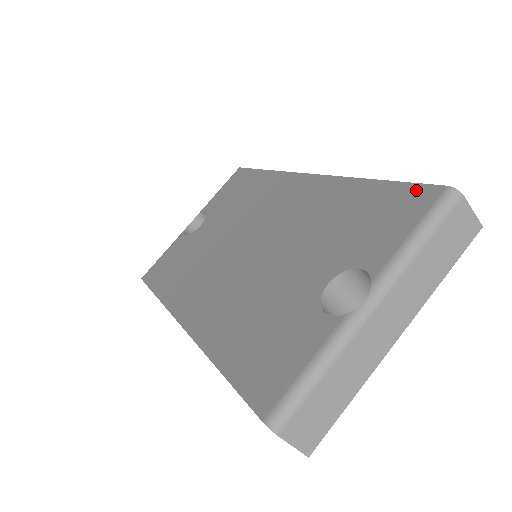
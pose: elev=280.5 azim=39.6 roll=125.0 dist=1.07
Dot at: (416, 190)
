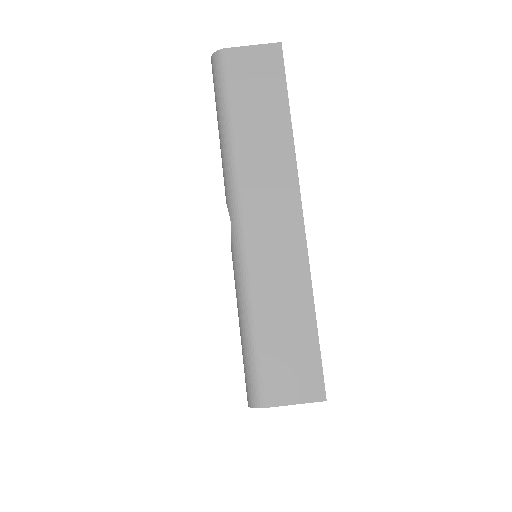
Dot at: occluded
